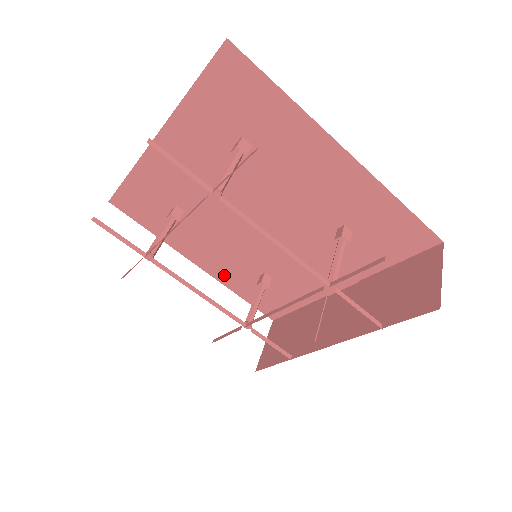
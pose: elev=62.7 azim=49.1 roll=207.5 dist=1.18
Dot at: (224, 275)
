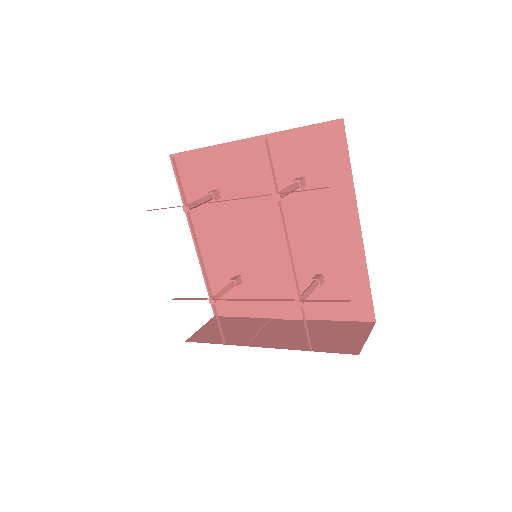
Dot at: (208, 260)
